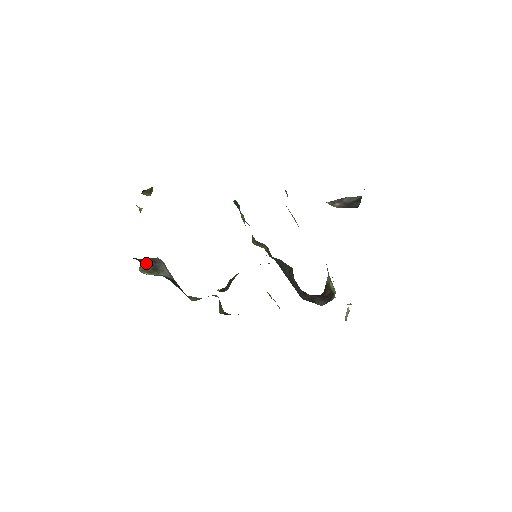
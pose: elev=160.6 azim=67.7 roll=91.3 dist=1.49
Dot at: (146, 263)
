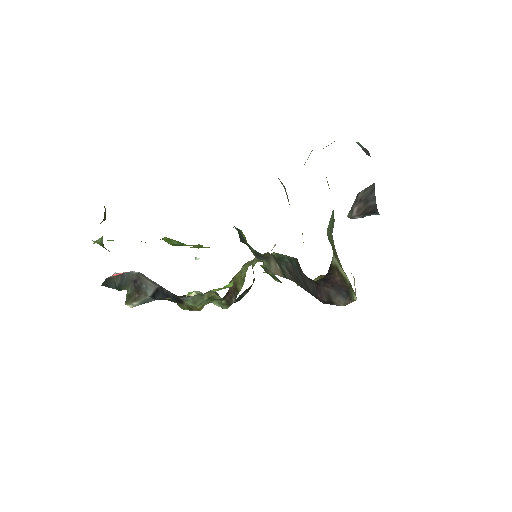
Dot at: (128, 291)
